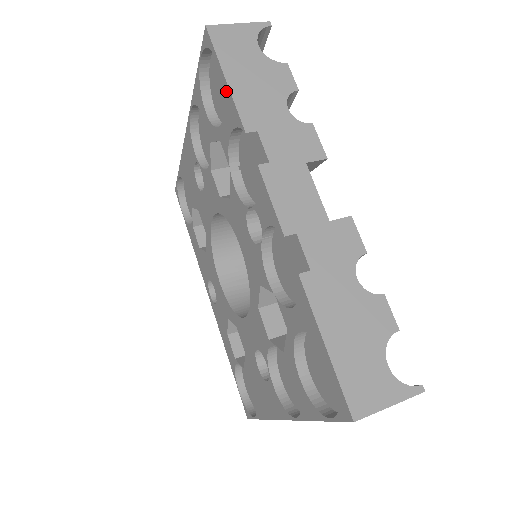
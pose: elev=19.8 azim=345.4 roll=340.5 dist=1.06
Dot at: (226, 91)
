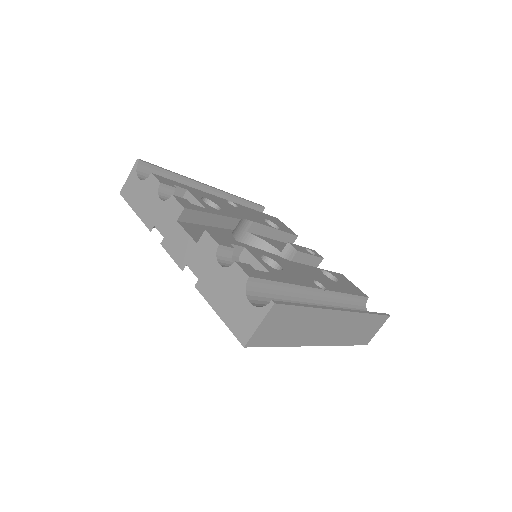
Dot at: occluded
